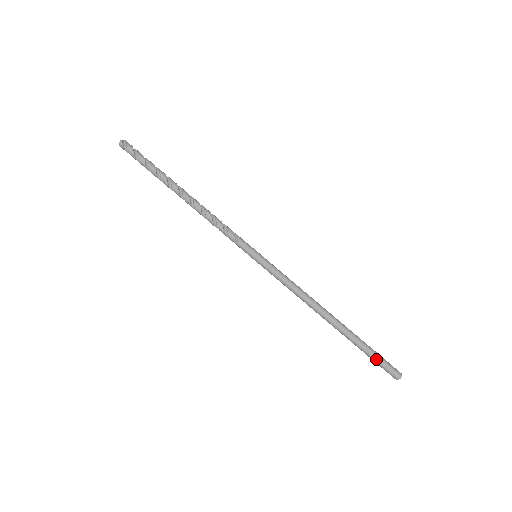
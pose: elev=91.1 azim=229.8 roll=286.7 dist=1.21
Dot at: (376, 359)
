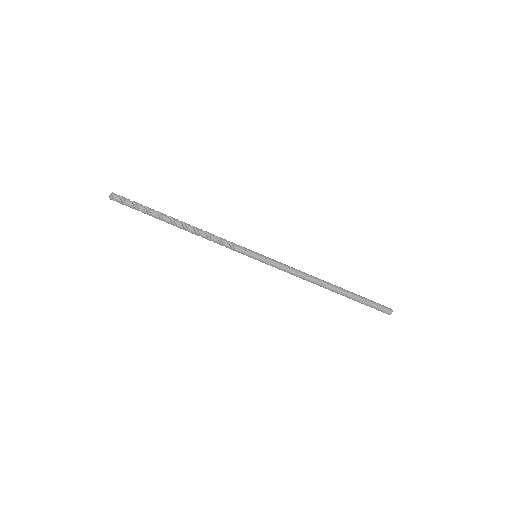
Dot at: occluded
